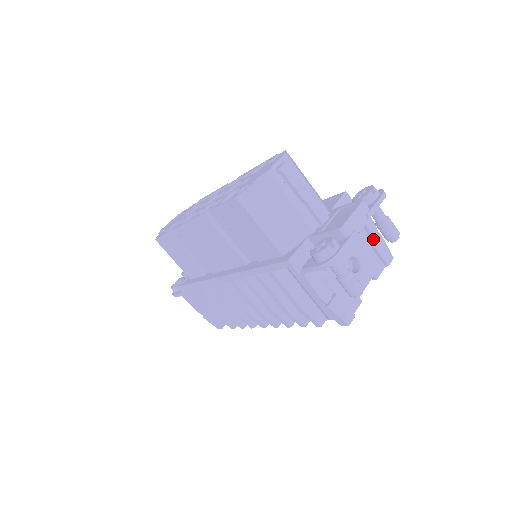
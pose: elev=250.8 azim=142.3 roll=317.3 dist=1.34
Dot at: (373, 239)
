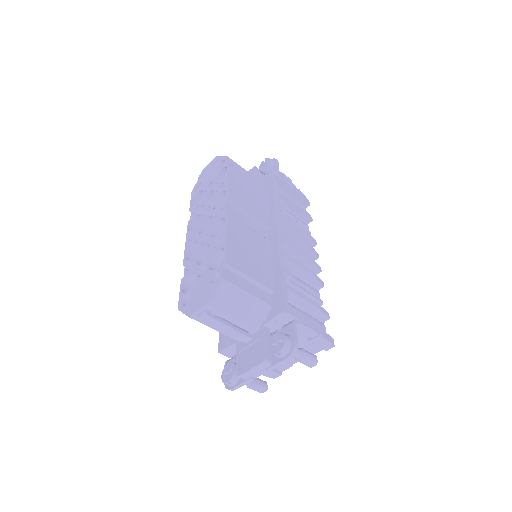
Dot at: (313, 336)
